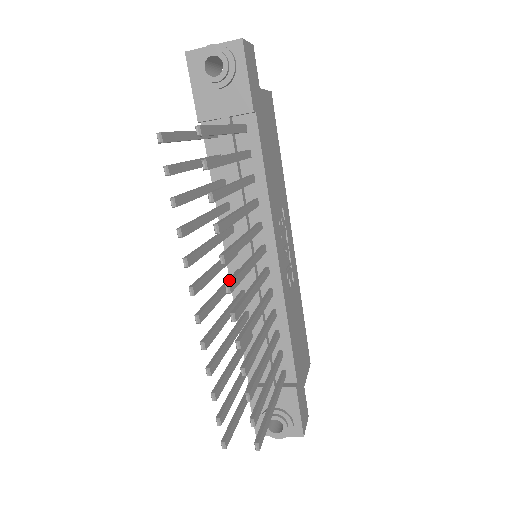
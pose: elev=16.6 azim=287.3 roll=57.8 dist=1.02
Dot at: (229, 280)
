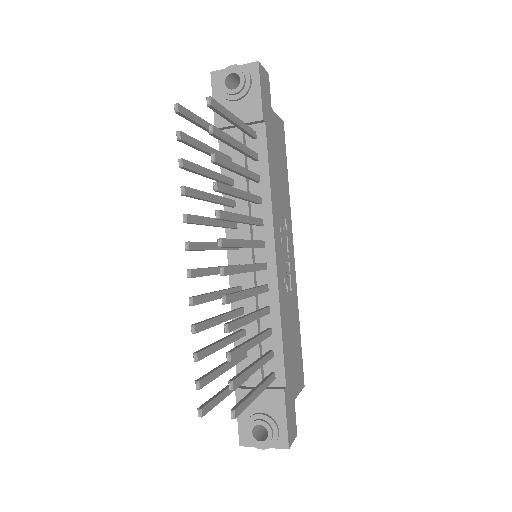
Dot at: (222, 238)
